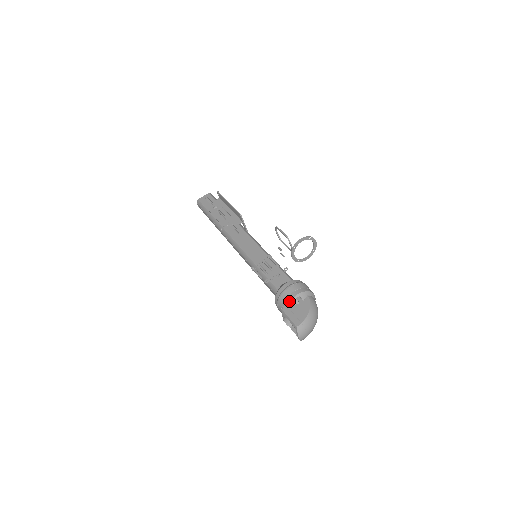
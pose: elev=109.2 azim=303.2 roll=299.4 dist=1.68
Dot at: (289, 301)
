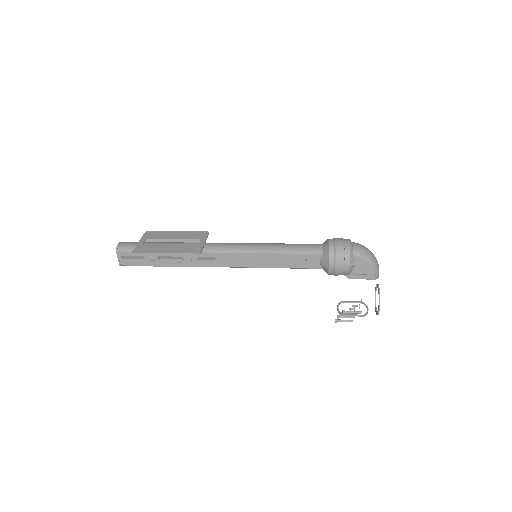
Dot at: (348, 274)
